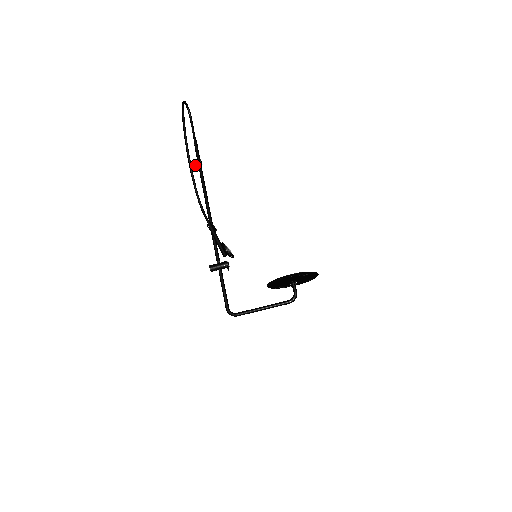
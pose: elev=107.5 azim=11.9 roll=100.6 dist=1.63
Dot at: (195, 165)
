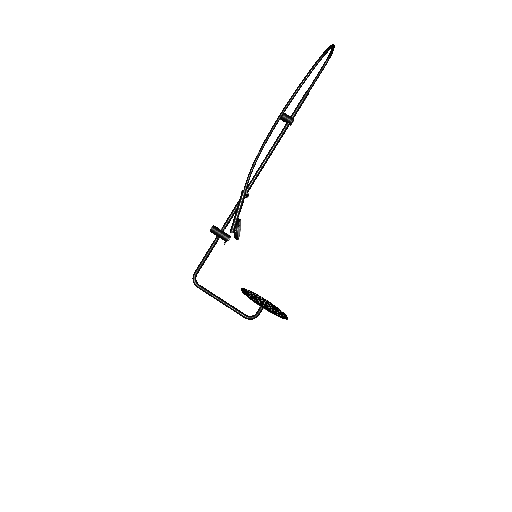
Dot at: (284, 120)
